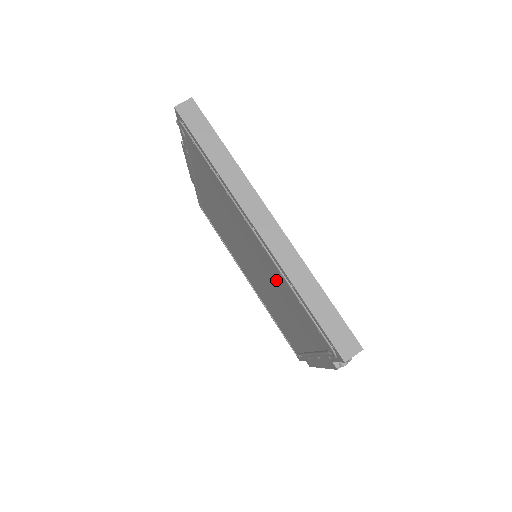
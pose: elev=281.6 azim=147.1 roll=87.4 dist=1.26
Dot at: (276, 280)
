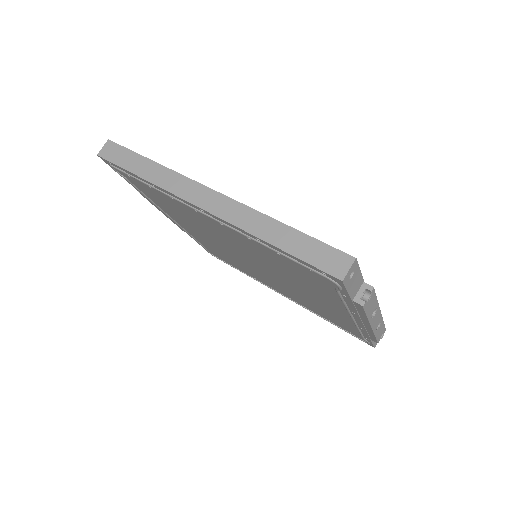
Dot at: (261, 254)
